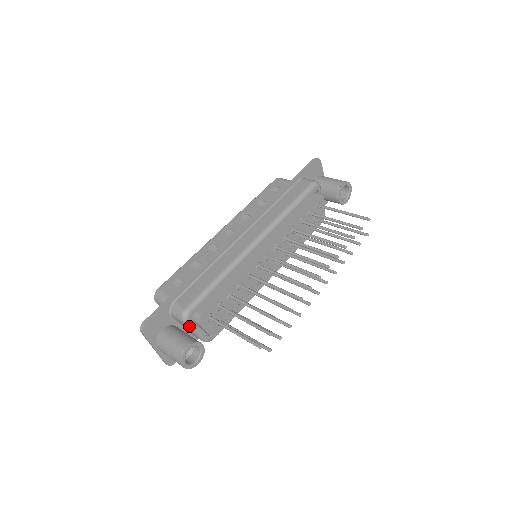
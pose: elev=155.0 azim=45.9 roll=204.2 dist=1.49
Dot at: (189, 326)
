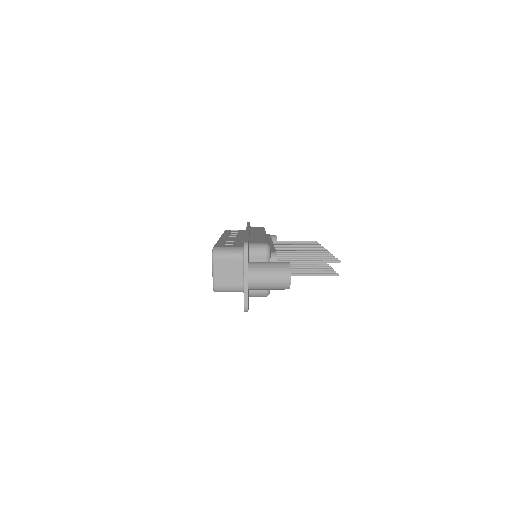
Dot at: (269, 261)
